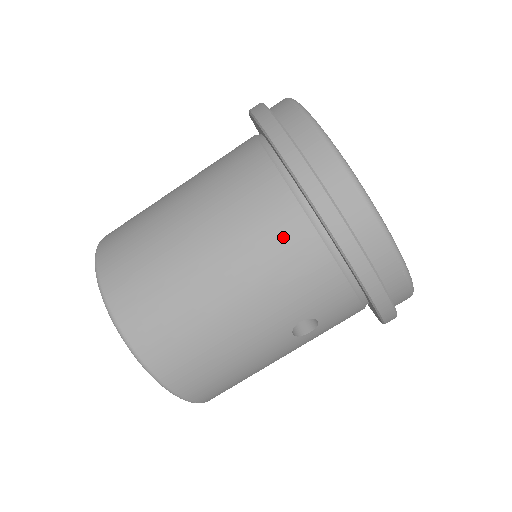
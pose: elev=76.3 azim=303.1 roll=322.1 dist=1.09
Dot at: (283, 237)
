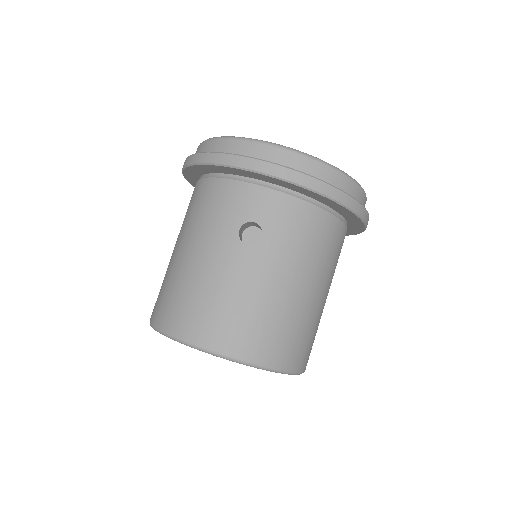
Dot at: (198, 198)
